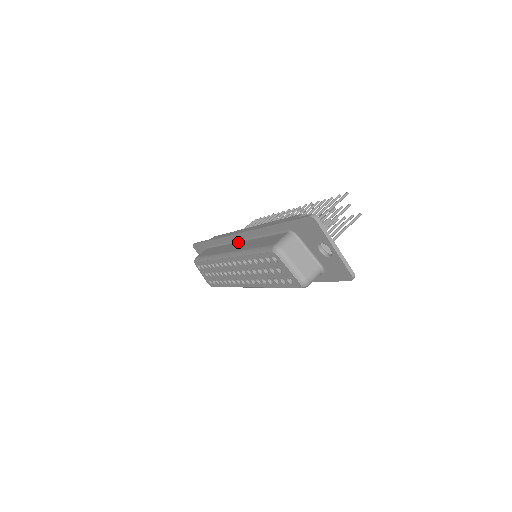
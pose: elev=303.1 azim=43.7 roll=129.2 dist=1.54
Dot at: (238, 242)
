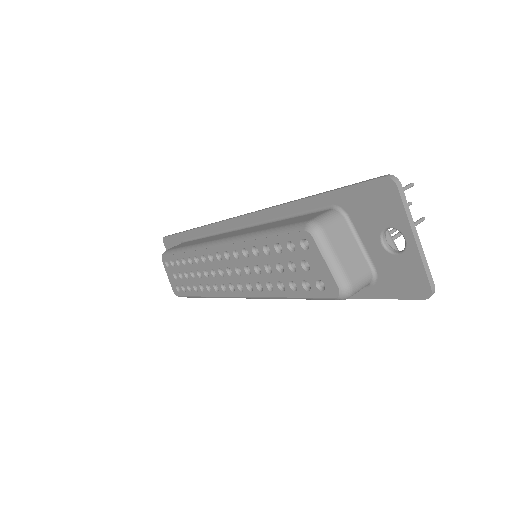
Dot at: (235, 230)
